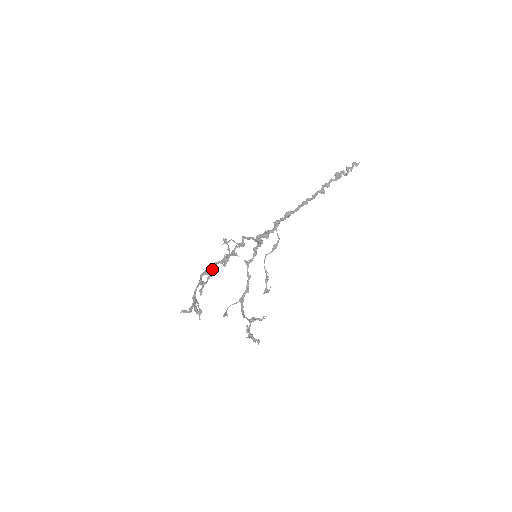
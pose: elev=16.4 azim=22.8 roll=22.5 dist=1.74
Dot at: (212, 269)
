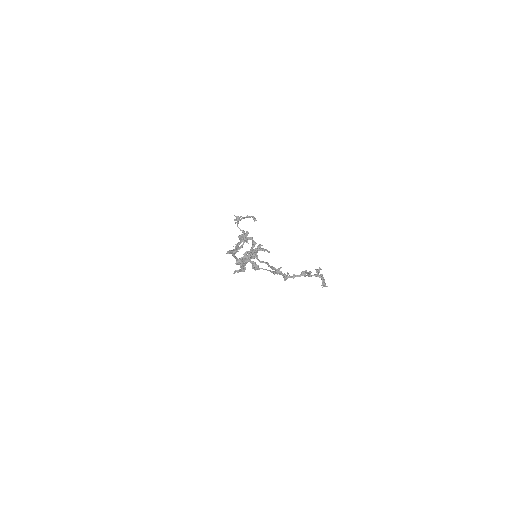
Dot at: occluded
